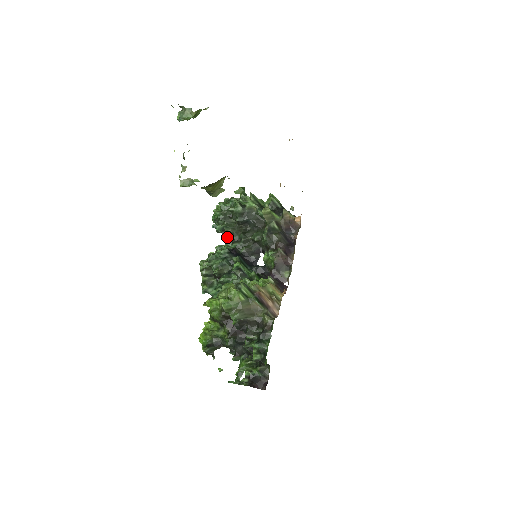
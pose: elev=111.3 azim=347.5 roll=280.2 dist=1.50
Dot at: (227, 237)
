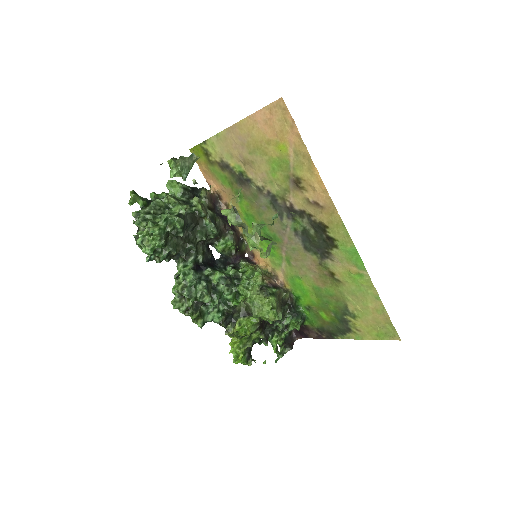
Dot at: occluded
